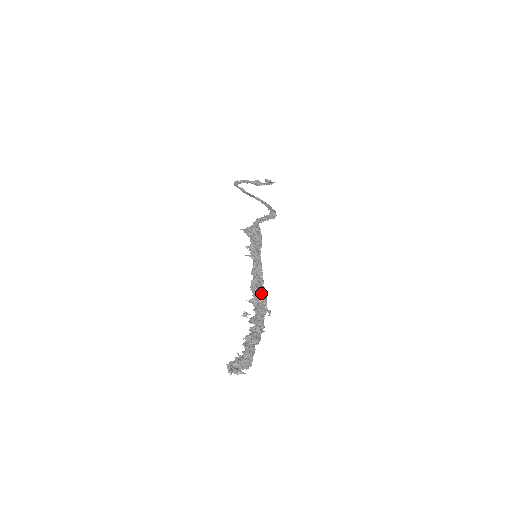
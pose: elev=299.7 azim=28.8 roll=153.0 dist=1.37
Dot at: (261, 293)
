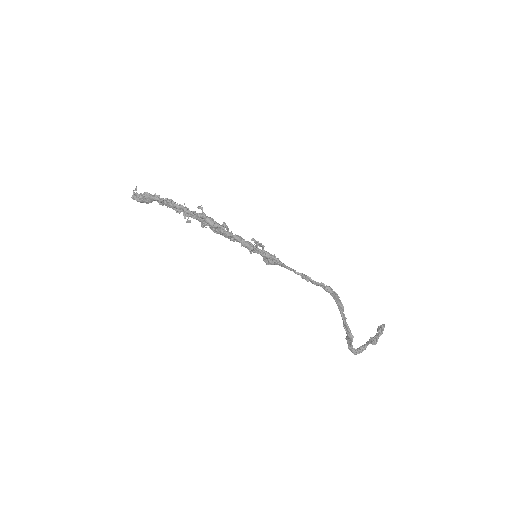
Dot at: occluded
